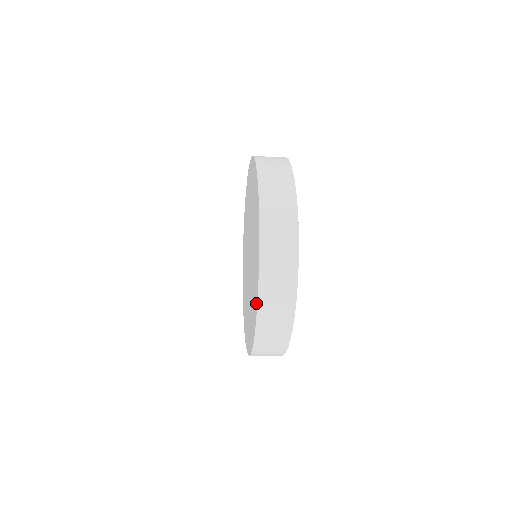
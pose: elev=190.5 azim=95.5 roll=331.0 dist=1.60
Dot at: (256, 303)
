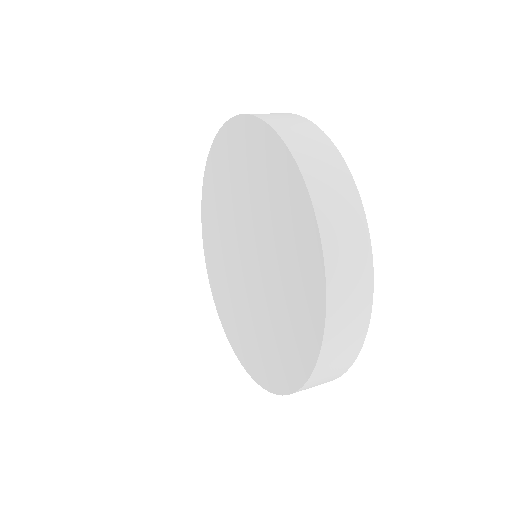
Dot at: (311, 353)
